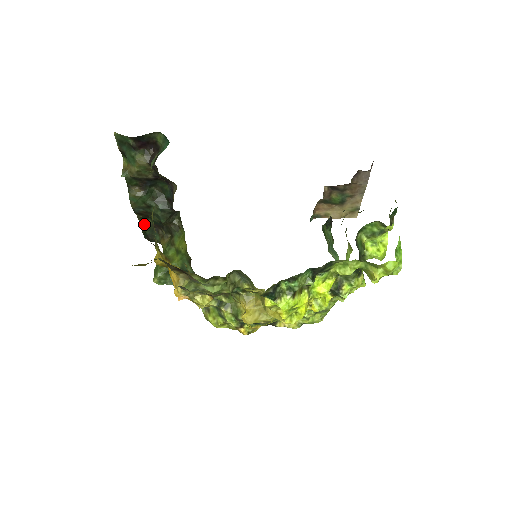
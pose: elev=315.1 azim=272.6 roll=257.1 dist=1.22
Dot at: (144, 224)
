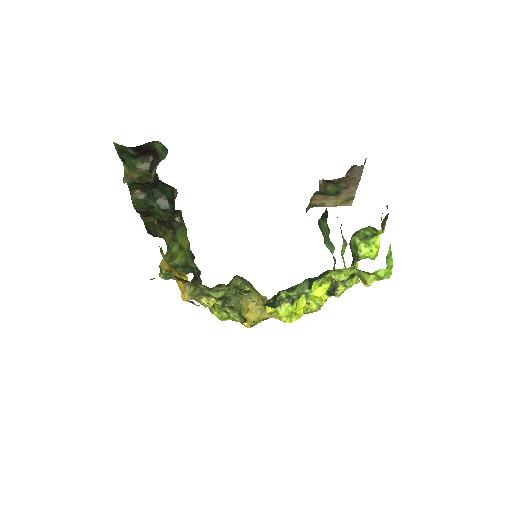
Dot at: (147, 221)
